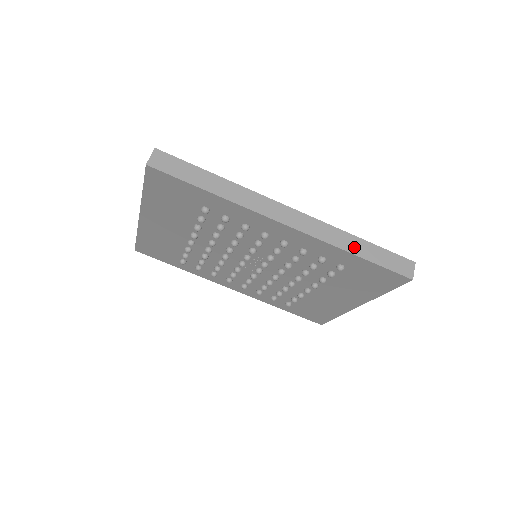
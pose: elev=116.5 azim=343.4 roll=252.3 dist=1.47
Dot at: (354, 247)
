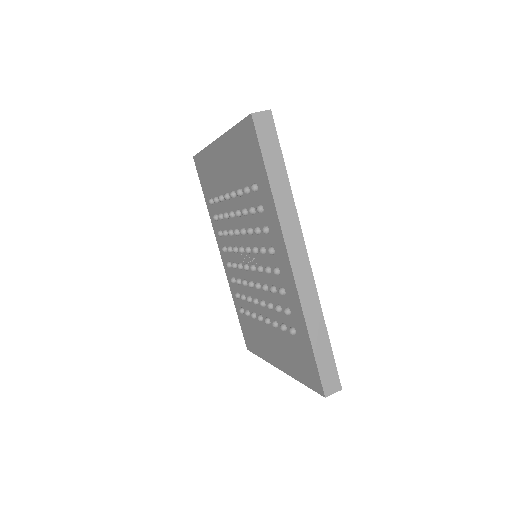
Dot at: (315, 330)
